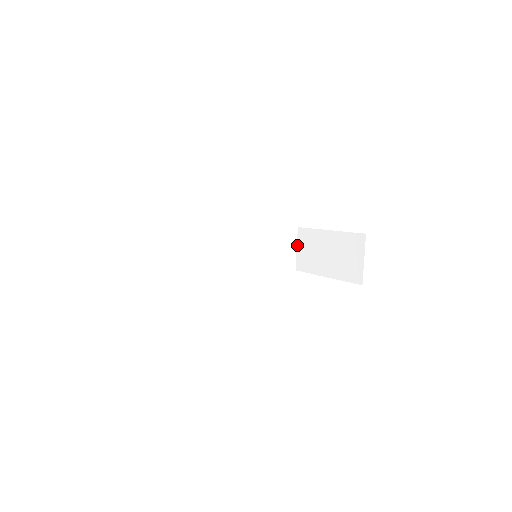
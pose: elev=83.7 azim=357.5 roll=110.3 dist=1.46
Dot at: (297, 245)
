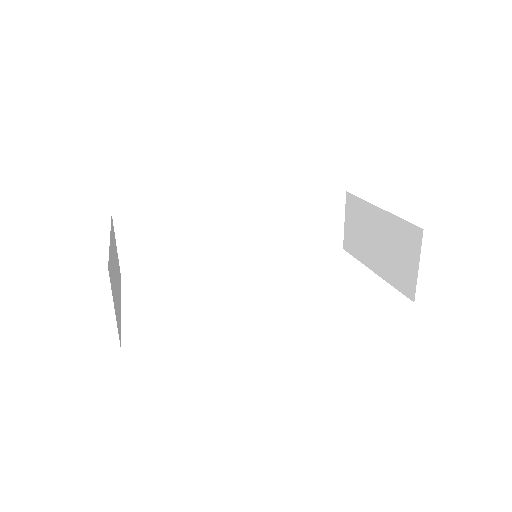
Dot at: (345, 216)
